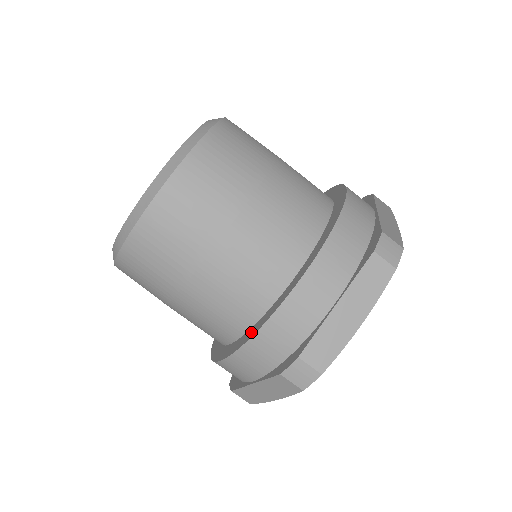
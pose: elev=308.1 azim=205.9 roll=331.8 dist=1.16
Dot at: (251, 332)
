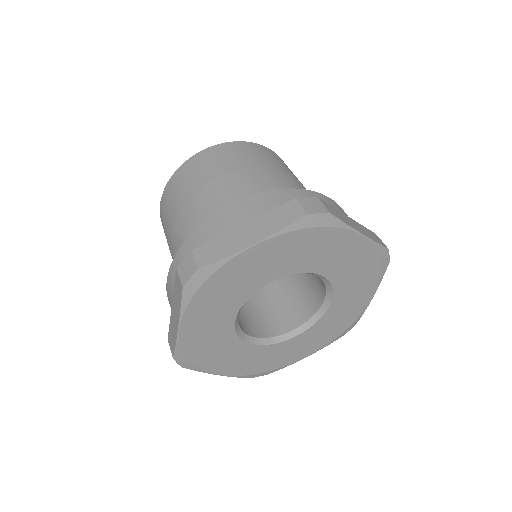
Dot at: occluded
